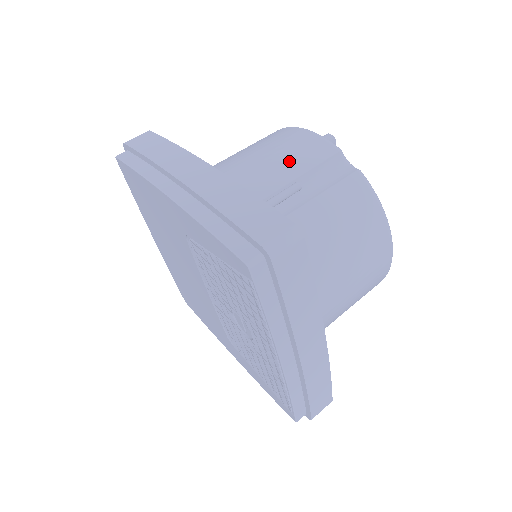
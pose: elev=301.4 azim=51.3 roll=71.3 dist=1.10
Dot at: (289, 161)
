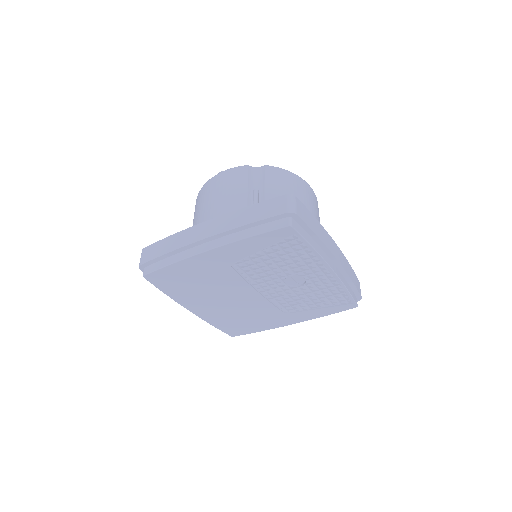
Dot at: (234, 190)
